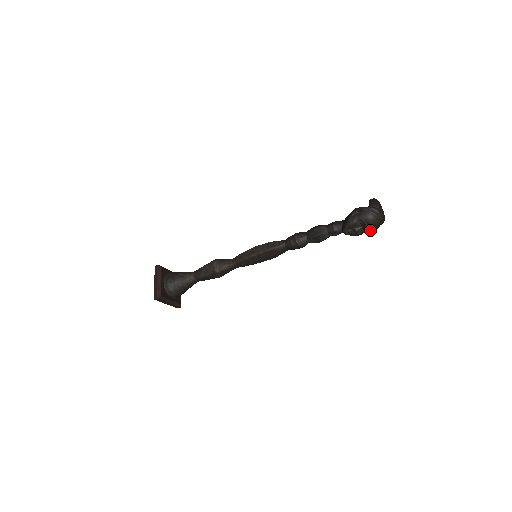
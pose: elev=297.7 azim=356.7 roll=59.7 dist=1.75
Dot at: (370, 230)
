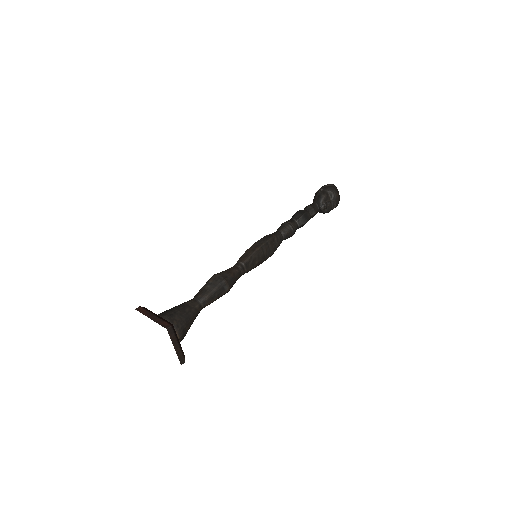
Dot at: (336, 202)
